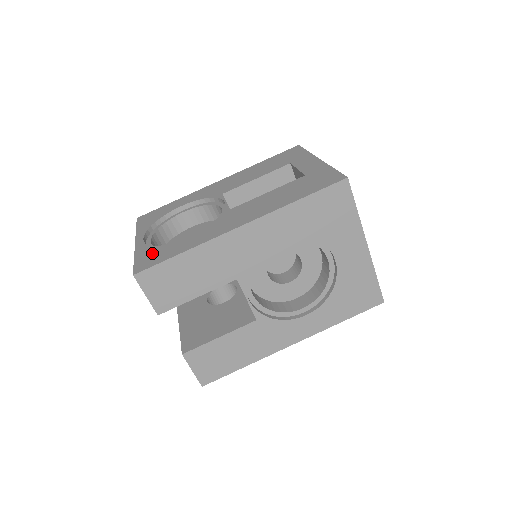
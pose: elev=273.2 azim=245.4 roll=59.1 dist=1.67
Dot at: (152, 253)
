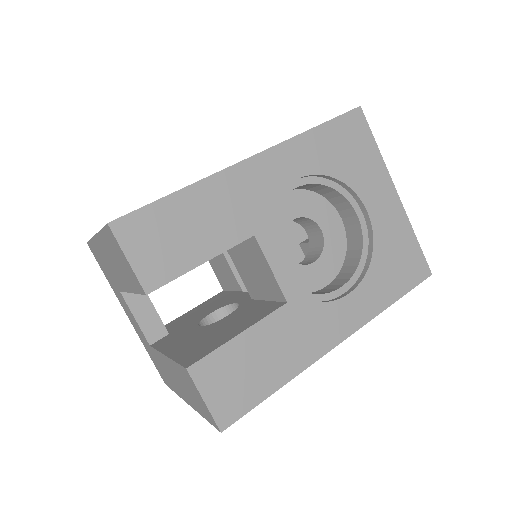
Dot at: occluded
